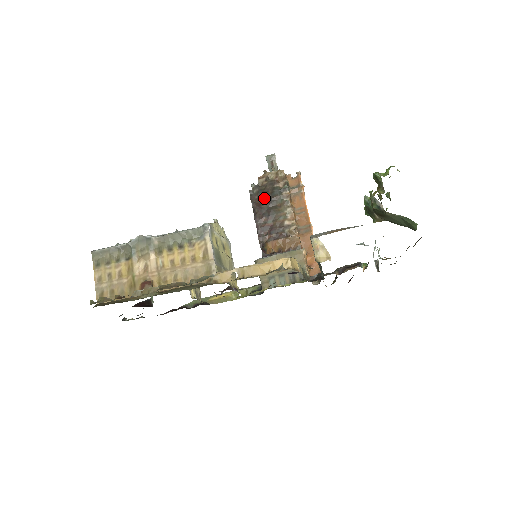
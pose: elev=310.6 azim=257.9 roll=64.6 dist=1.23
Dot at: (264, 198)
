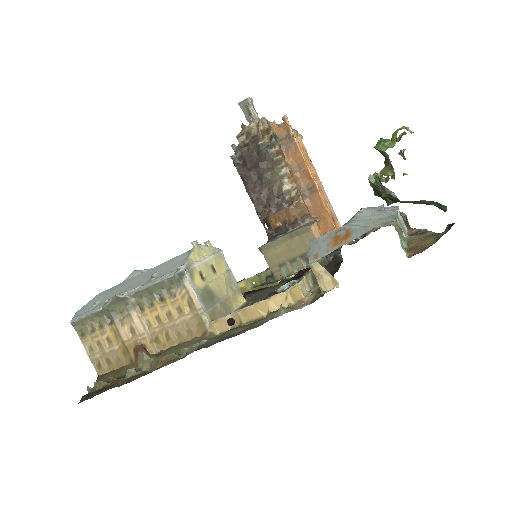
Dot at: (251, 162)
